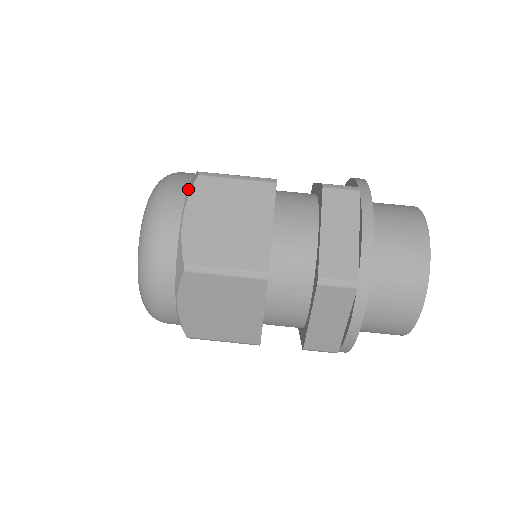
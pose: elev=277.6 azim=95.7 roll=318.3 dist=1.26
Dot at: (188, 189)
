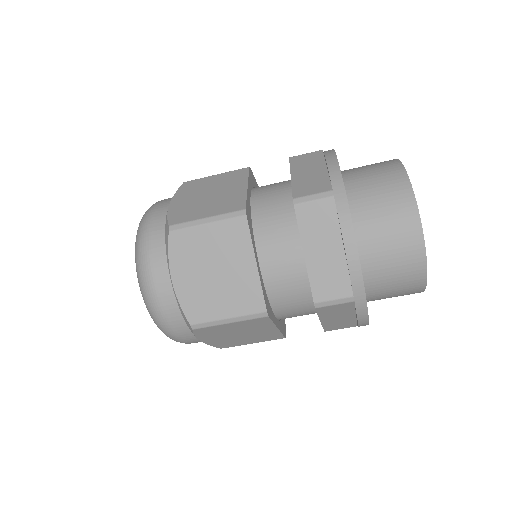
Dot at: (165, 245)
